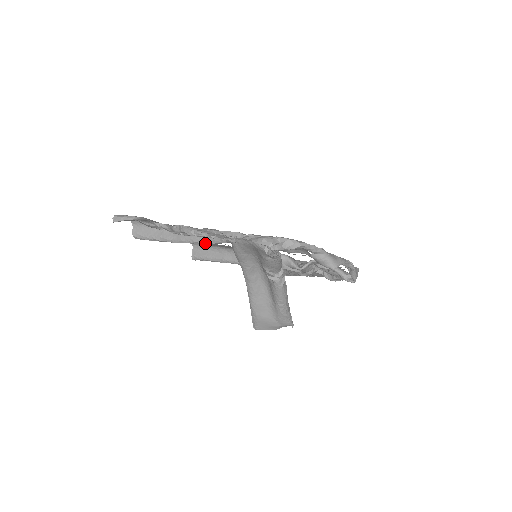
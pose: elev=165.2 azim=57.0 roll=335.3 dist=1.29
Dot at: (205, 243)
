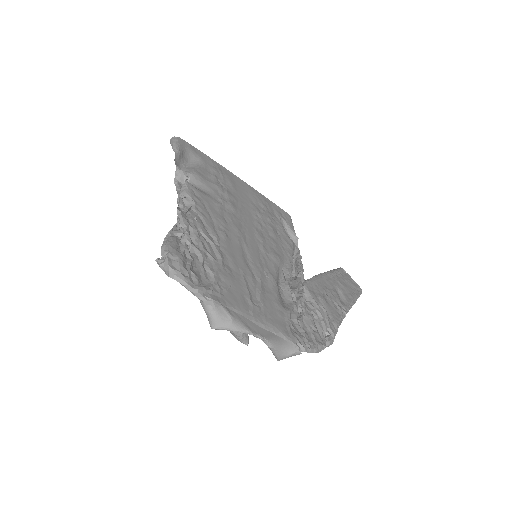
Dot at: occluded
